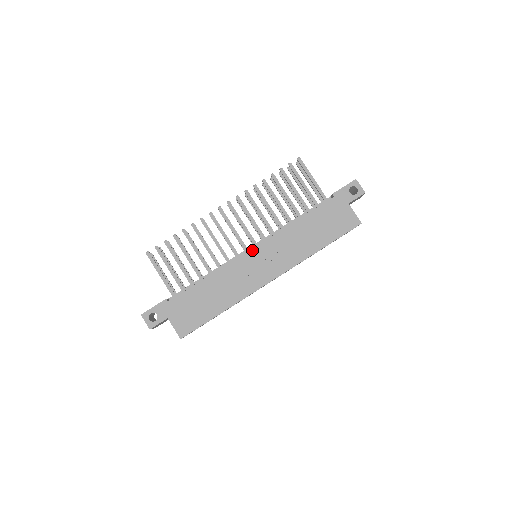
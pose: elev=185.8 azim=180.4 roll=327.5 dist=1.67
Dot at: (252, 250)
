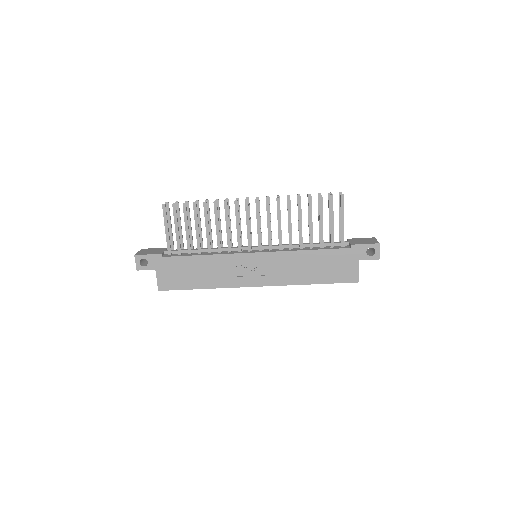
Dot at: (254, 254)
